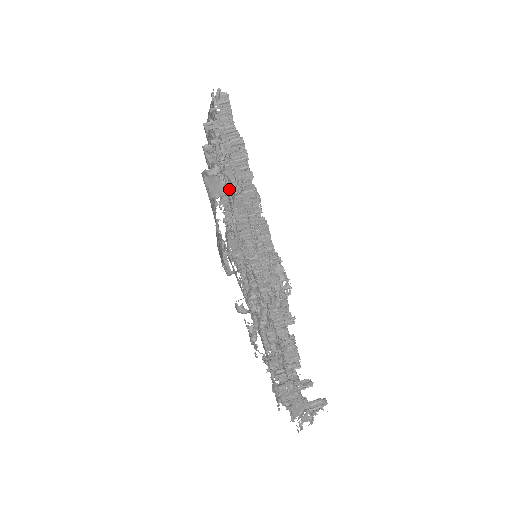
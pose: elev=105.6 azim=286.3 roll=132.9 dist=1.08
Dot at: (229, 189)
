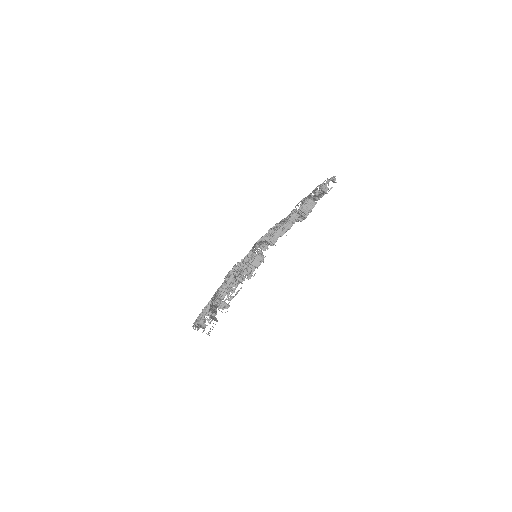
Dot at: occluded
